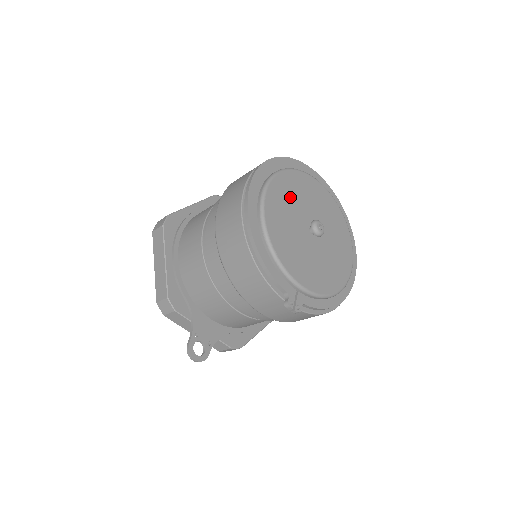
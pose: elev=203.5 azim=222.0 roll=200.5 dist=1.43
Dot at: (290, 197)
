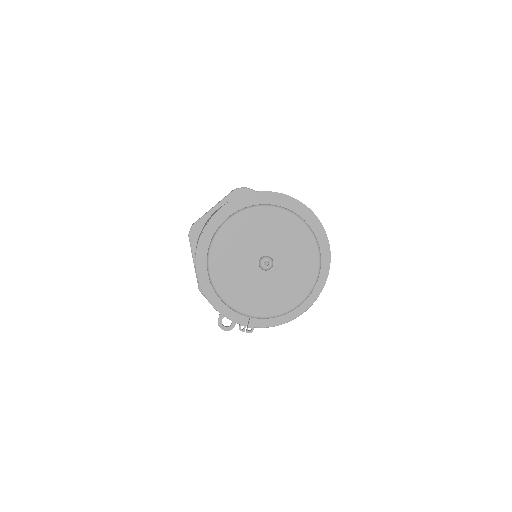
Dot at: (239, 241)
